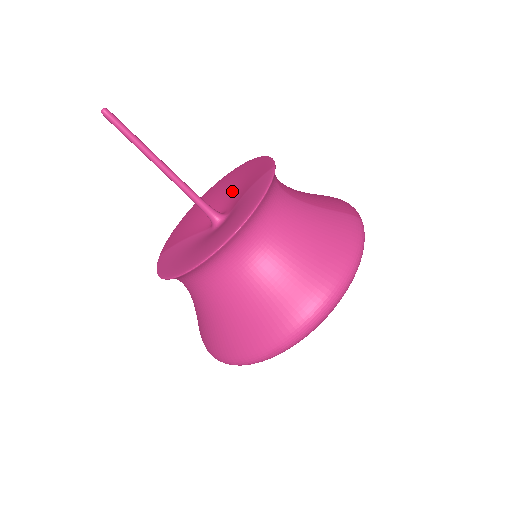
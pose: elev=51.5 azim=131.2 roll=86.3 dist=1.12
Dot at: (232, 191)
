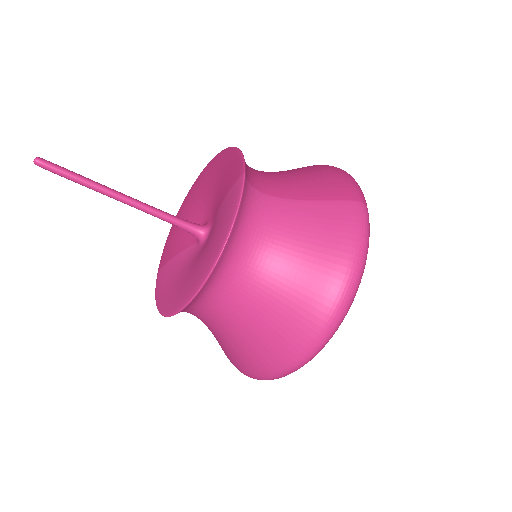
Dot at: (212, 194)
